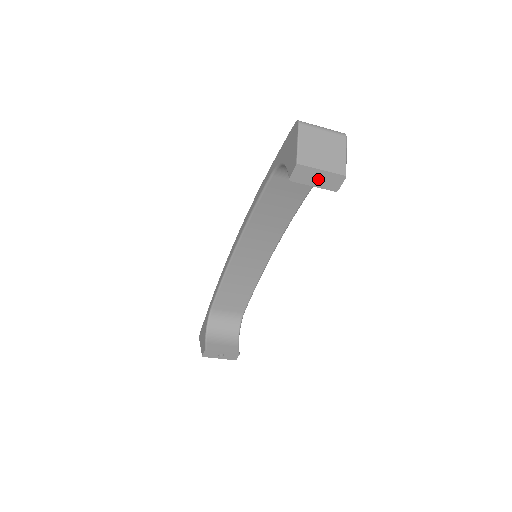
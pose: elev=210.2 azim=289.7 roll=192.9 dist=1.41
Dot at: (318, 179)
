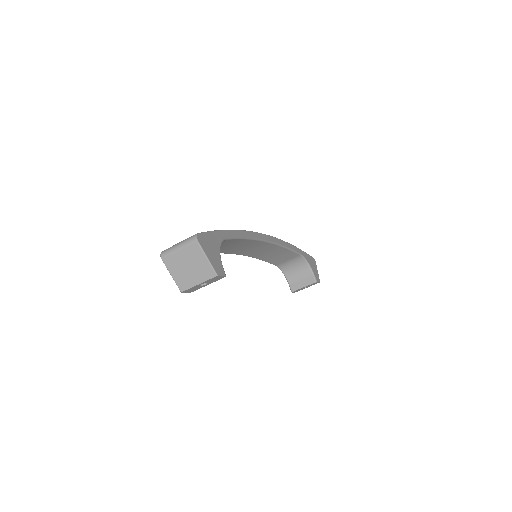
Dot at: occluded
